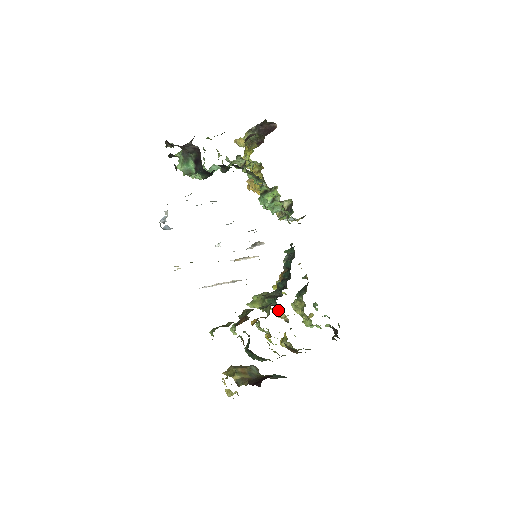
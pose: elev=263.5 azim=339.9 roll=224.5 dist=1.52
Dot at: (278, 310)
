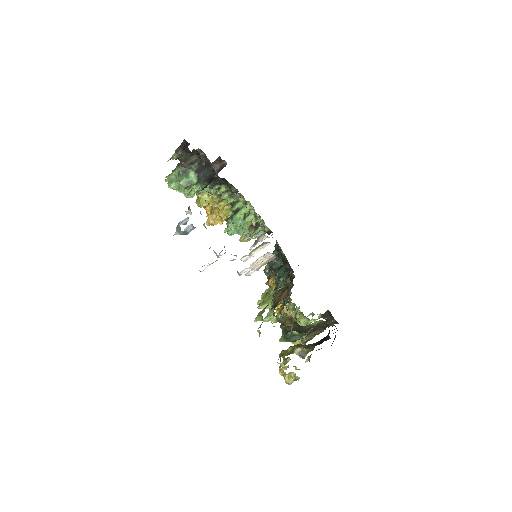
Dot at: occluded
